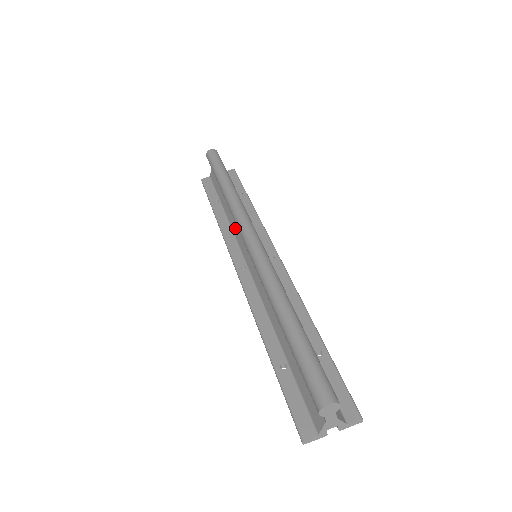
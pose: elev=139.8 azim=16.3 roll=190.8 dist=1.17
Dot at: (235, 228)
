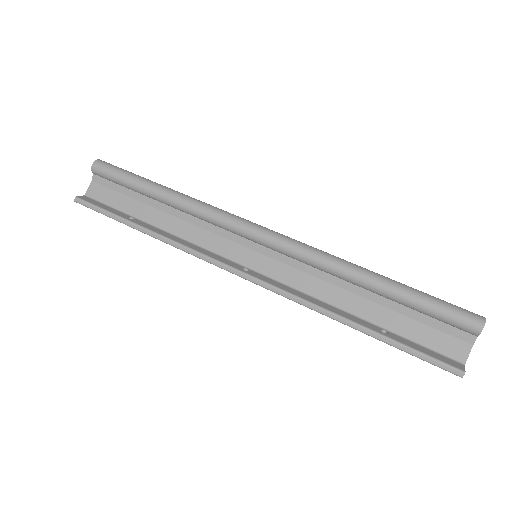
Dot at: (198, 236)
